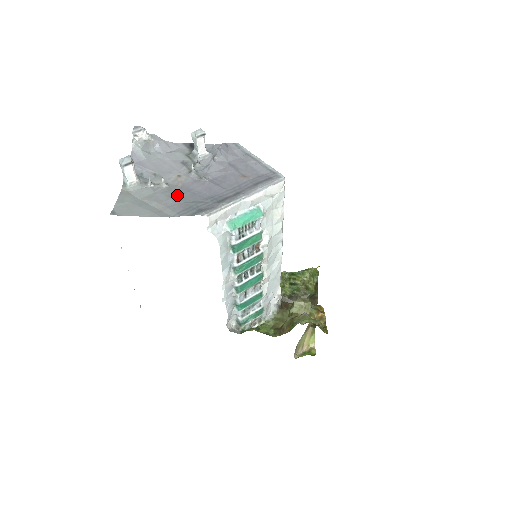
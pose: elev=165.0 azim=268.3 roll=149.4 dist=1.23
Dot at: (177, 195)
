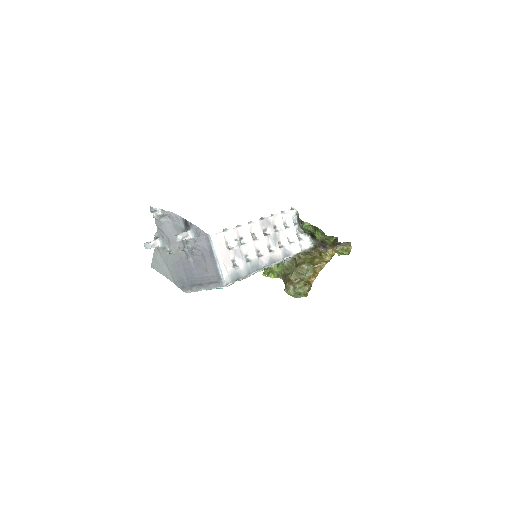
Dot at: (177, 266)
